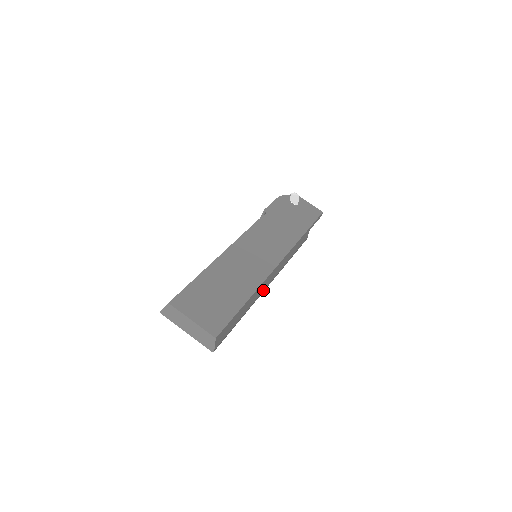
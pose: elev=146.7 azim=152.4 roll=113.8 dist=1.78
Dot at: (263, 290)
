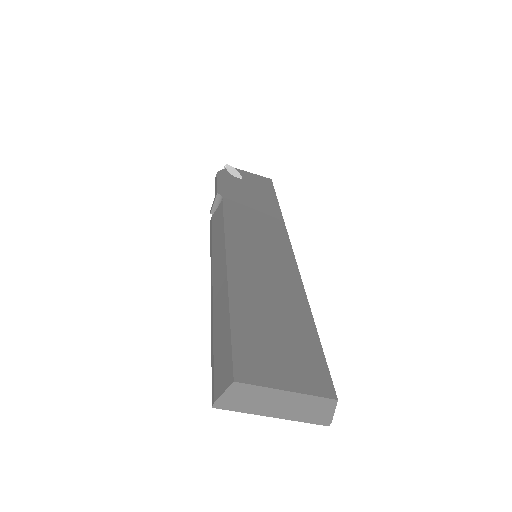
Dot at: occluded
